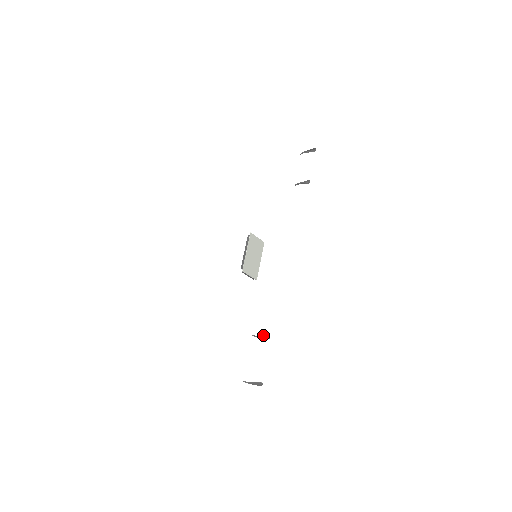
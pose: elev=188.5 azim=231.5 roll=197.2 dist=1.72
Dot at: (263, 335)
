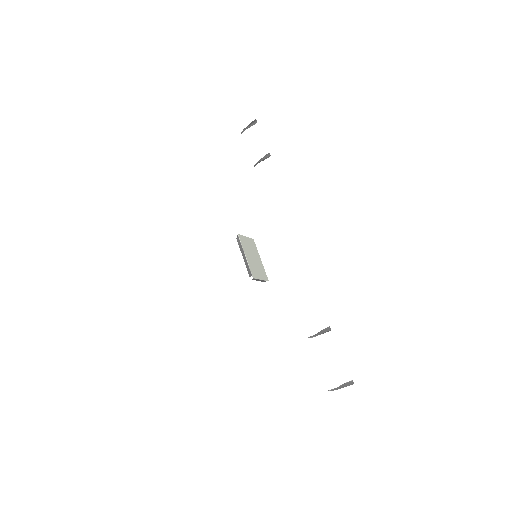
Dot at: (322, 331)
